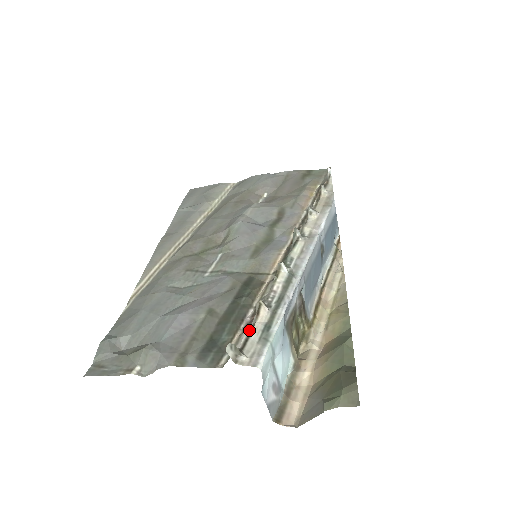
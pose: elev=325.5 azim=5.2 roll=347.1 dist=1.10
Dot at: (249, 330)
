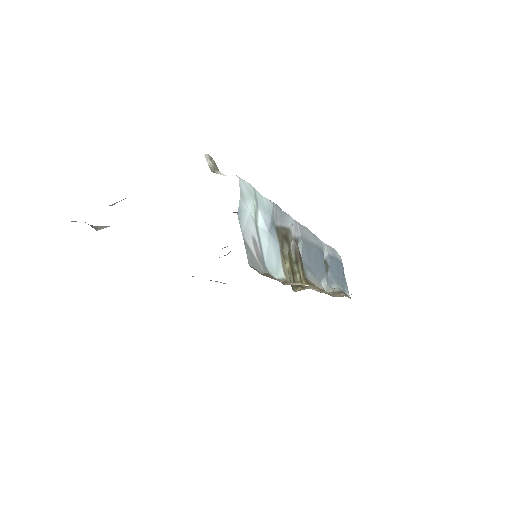
Dot at: occluded
